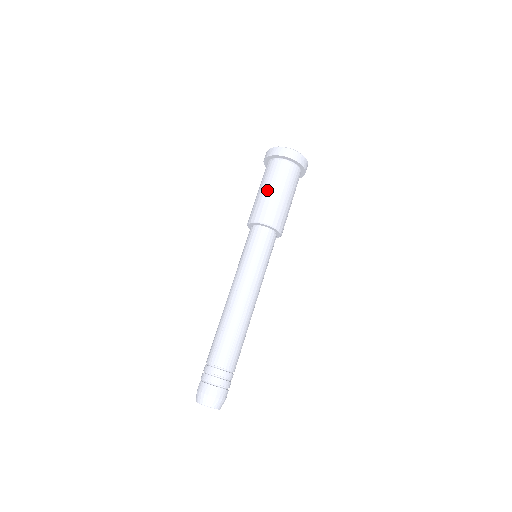
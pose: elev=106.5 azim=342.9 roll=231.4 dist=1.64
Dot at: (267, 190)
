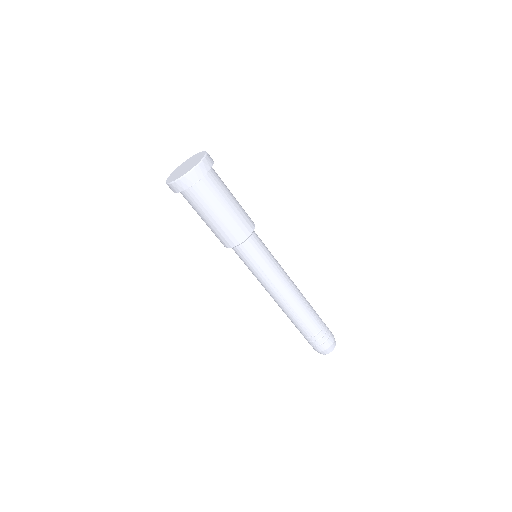
Dot at: occluded
